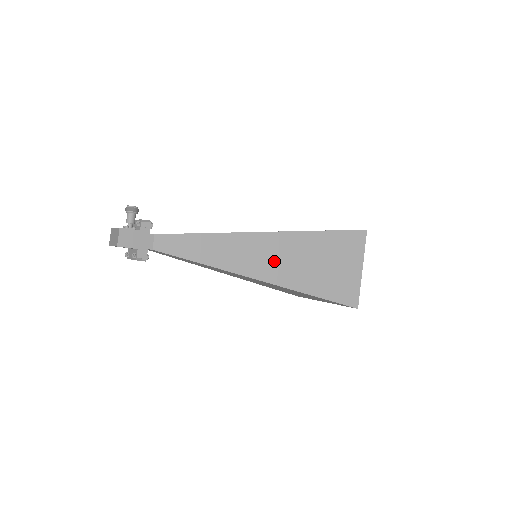
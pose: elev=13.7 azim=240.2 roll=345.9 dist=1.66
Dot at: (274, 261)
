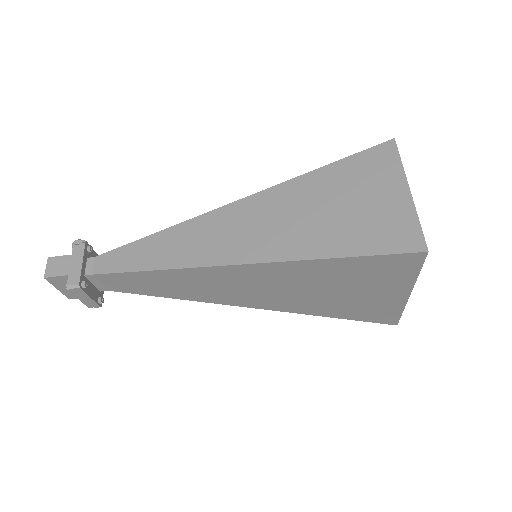
Dot at: (251, 233)
